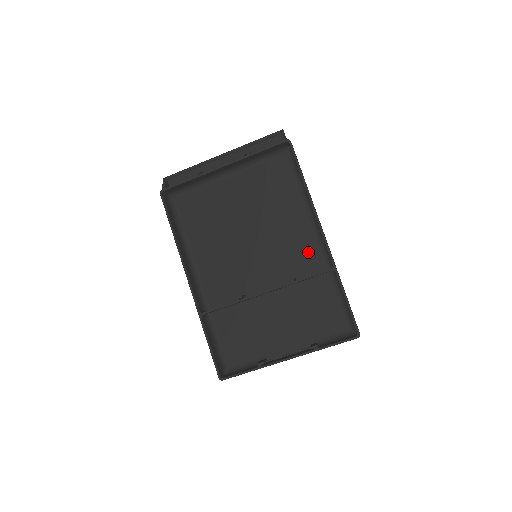
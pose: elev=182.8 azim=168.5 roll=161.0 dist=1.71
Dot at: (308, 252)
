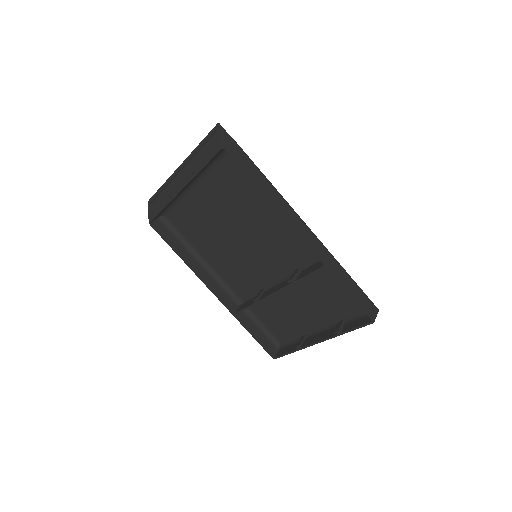
Dot at: (300, 244)
